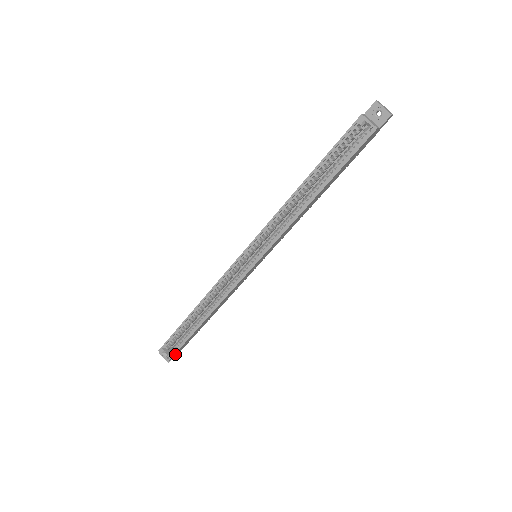
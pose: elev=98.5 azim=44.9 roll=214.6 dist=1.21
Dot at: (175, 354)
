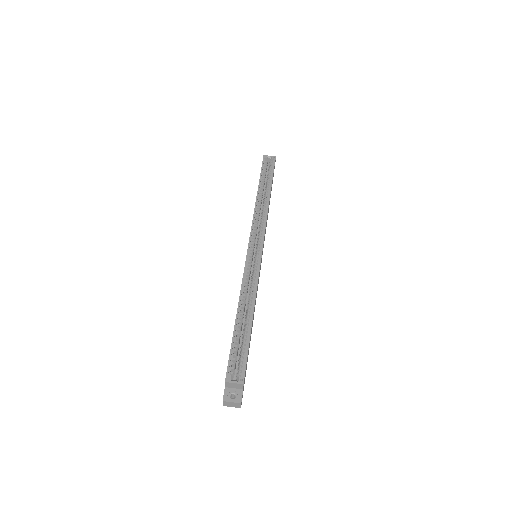
Dot at: (244, 378)
